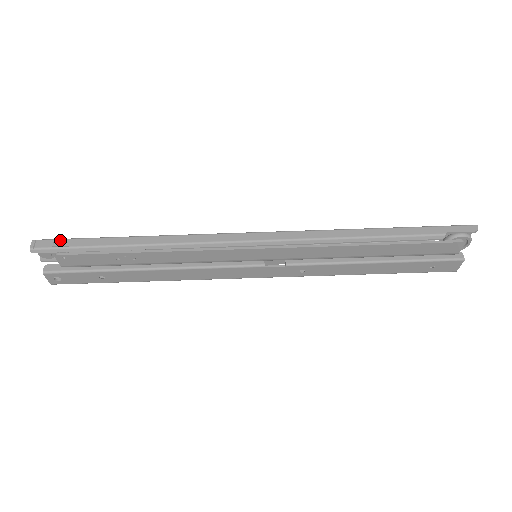
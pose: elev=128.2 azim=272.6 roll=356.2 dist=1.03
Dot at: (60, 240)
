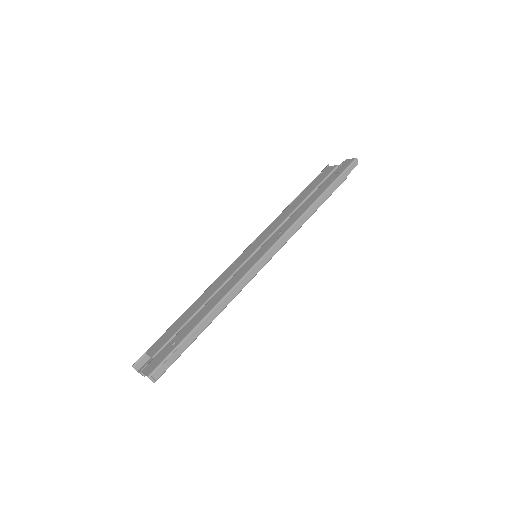
Dot at: (167, 361)
